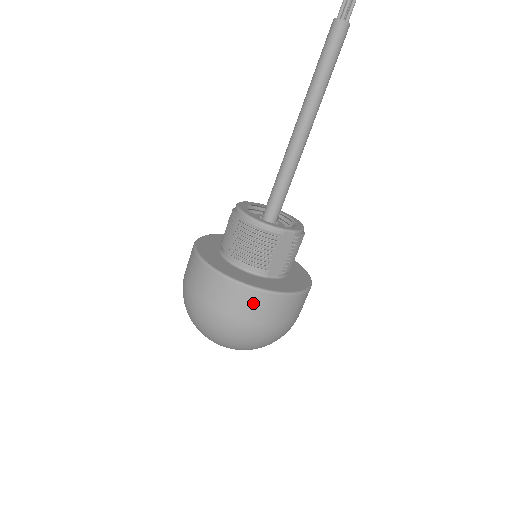
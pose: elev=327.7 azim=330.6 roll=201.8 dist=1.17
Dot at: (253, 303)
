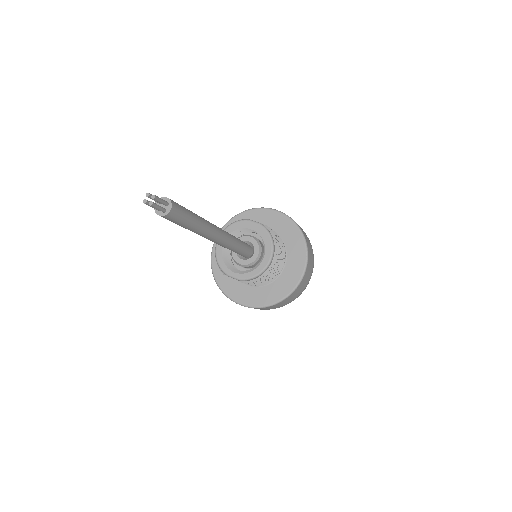
Dot at: occluded
